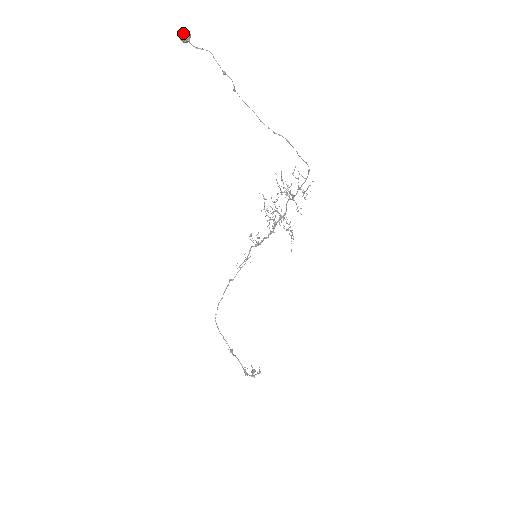
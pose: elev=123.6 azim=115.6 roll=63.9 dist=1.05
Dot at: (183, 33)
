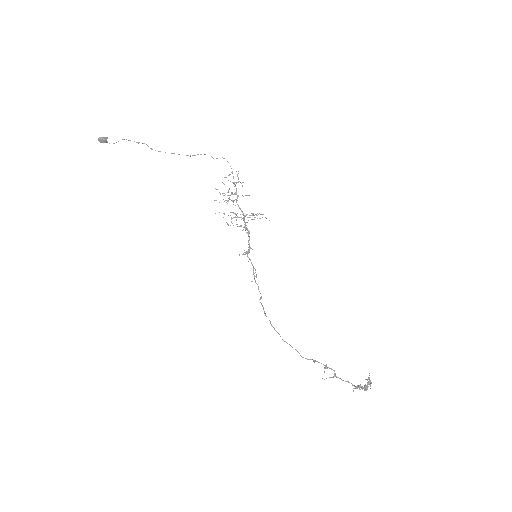
Dot at: (101, 137)
